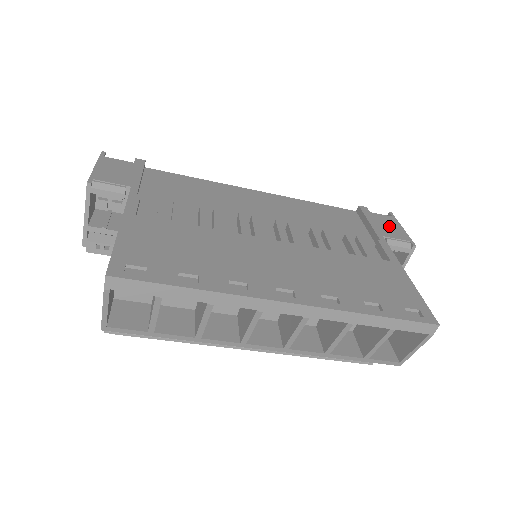
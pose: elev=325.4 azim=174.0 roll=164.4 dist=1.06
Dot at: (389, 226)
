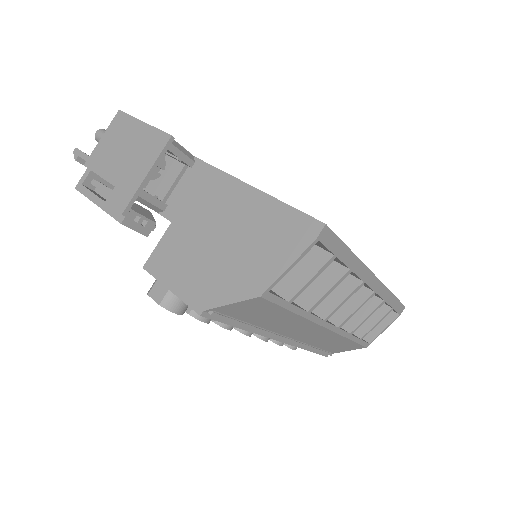
Dot at: occluded
